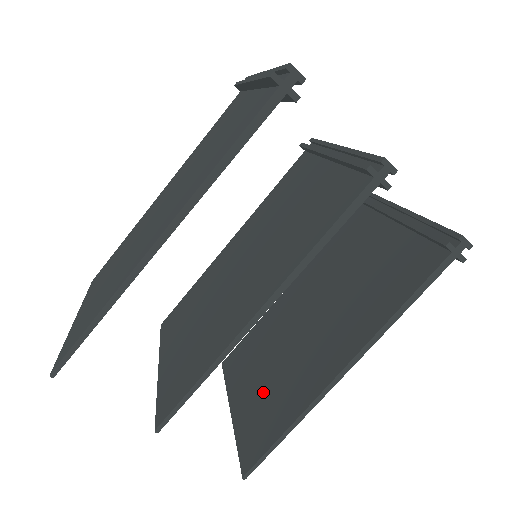
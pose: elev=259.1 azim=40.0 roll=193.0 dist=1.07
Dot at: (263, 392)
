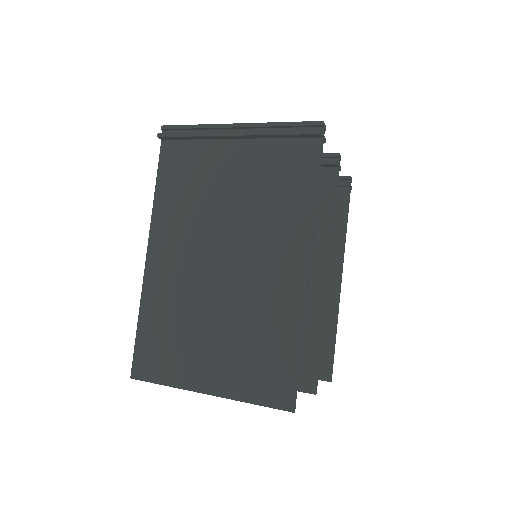
Dot at: occluded
